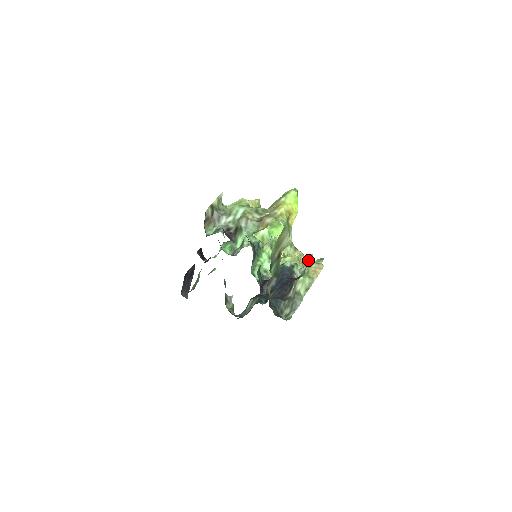
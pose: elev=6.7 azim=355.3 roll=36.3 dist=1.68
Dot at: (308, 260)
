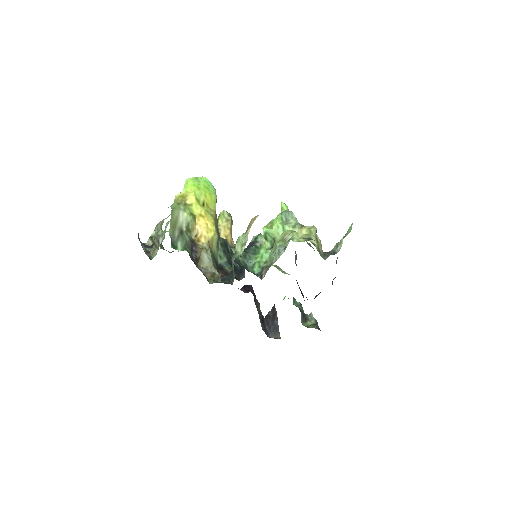
Dot at: (350, 230)
